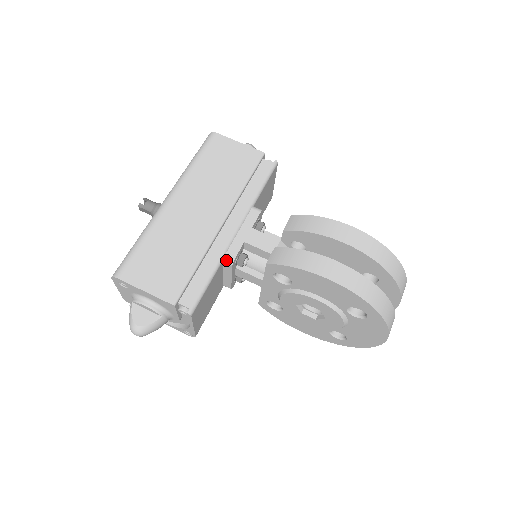
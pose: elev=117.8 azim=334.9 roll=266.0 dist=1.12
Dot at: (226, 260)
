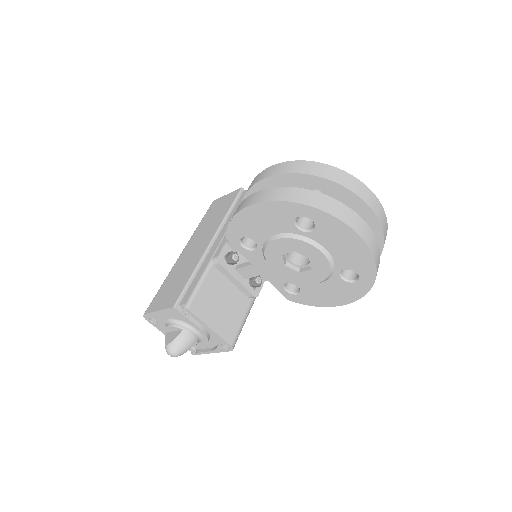
Dot at: (214, 262)
